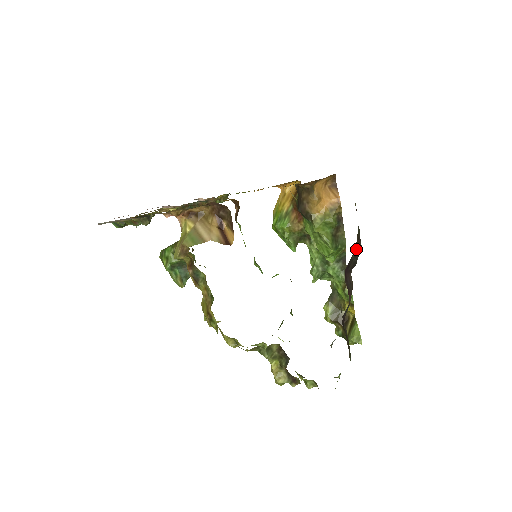
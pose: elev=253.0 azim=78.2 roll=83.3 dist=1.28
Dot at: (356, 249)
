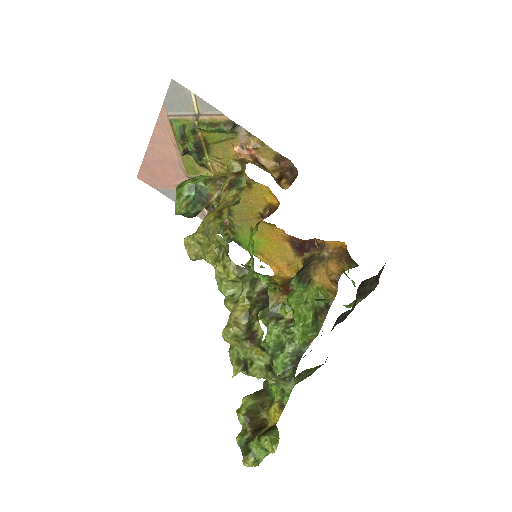
Dot at: (376, 277)
